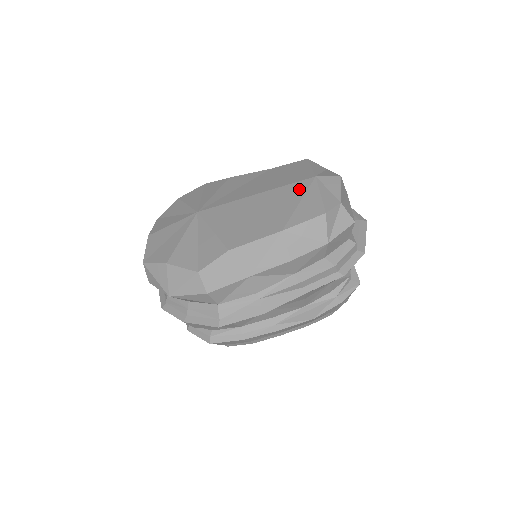
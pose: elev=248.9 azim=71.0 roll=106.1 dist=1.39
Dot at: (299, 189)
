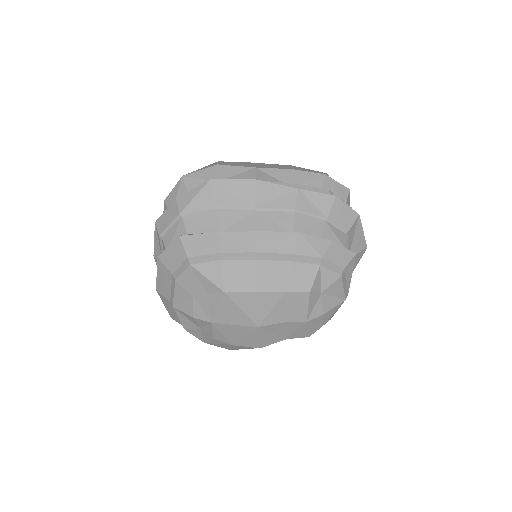
Dot at: occluded
